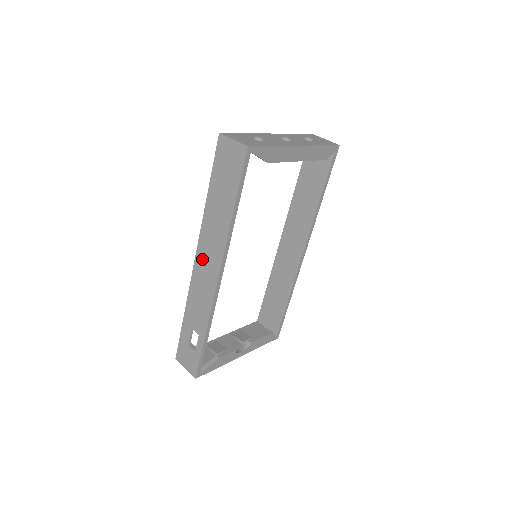
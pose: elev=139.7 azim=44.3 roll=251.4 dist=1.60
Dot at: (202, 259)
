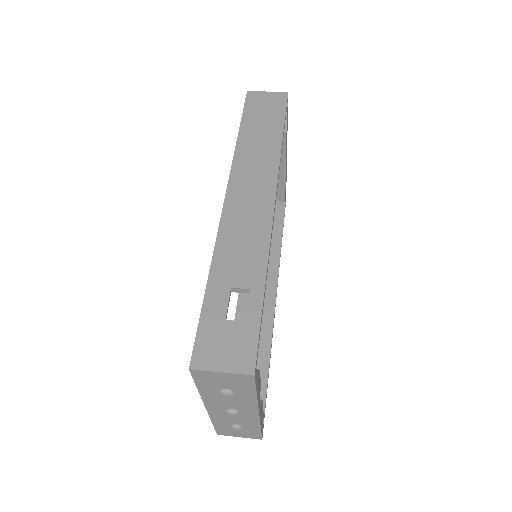
Dot at: (240, 191)
